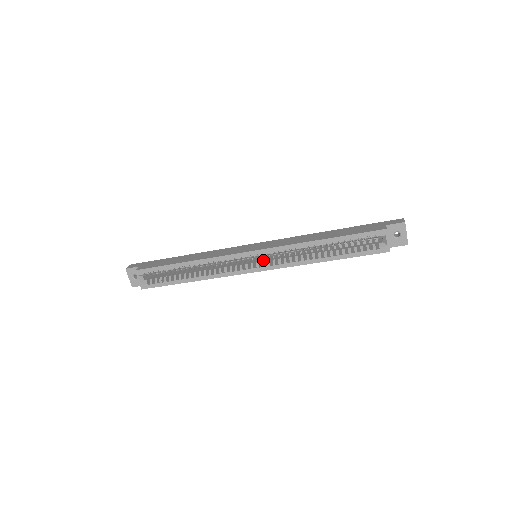
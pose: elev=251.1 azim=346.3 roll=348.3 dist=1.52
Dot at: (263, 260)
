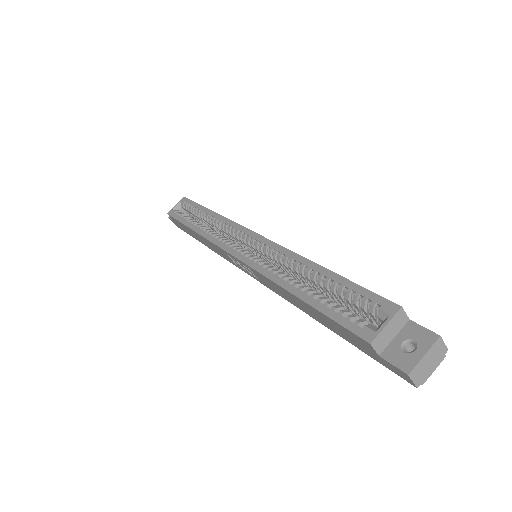
Dot at: occluded
